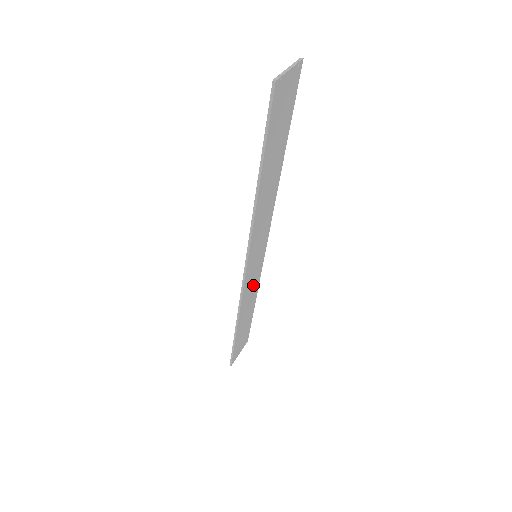
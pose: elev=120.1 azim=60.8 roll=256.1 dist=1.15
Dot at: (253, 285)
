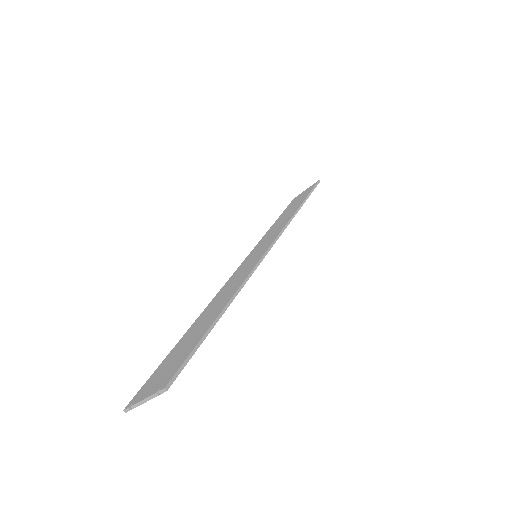
Dot at: occluded
